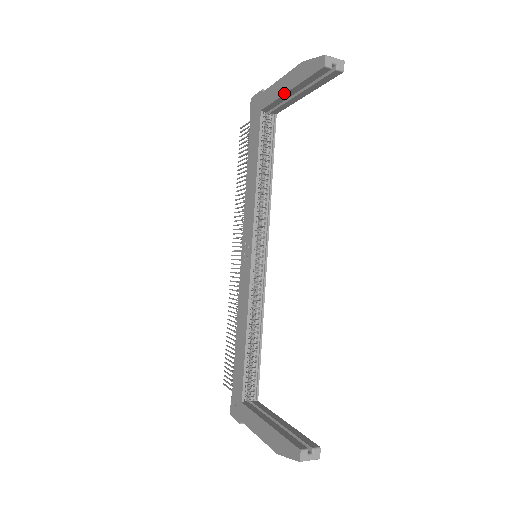
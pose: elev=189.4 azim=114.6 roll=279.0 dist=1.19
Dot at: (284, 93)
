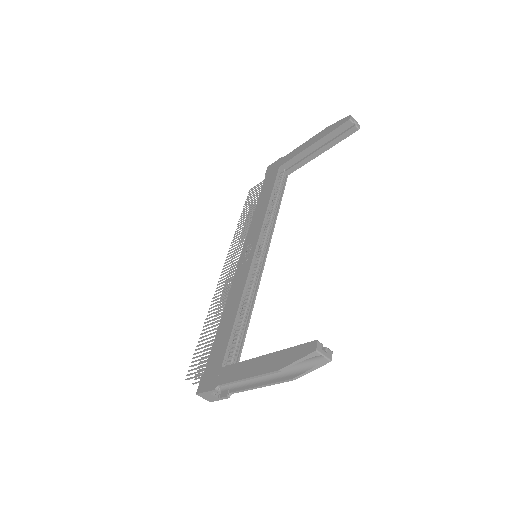
Dot at: (307, 147)
